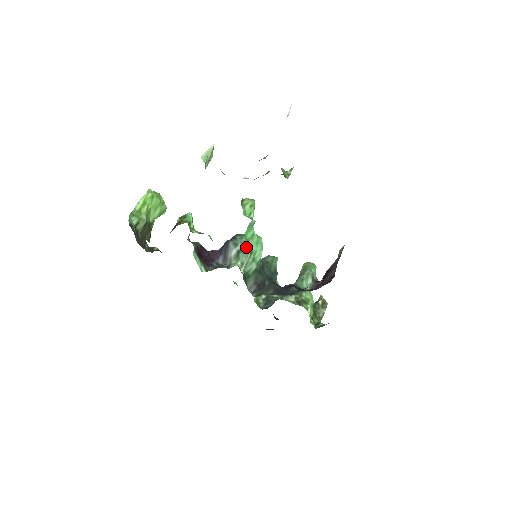
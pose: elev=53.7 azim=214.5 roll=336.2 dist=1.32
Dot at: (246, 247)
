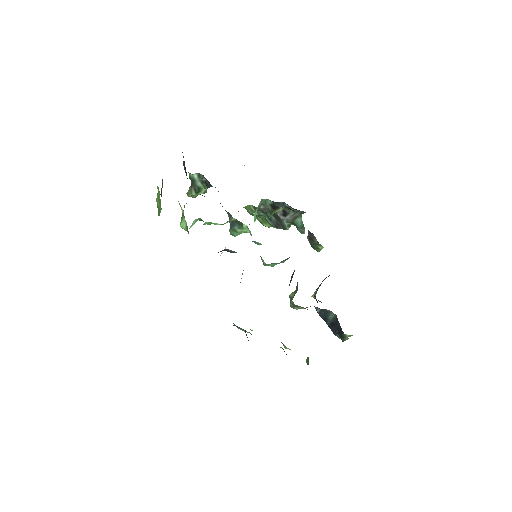
Dot at: occluded
